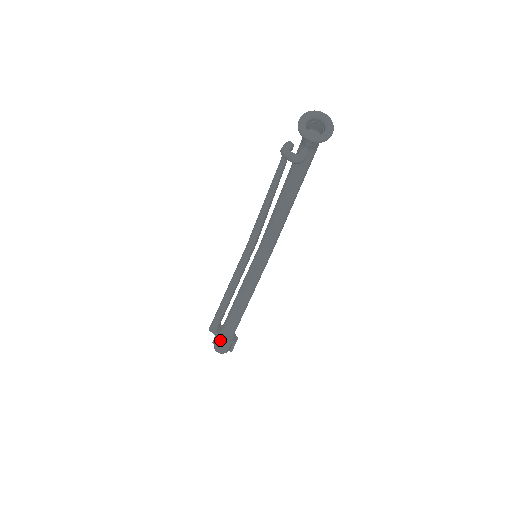
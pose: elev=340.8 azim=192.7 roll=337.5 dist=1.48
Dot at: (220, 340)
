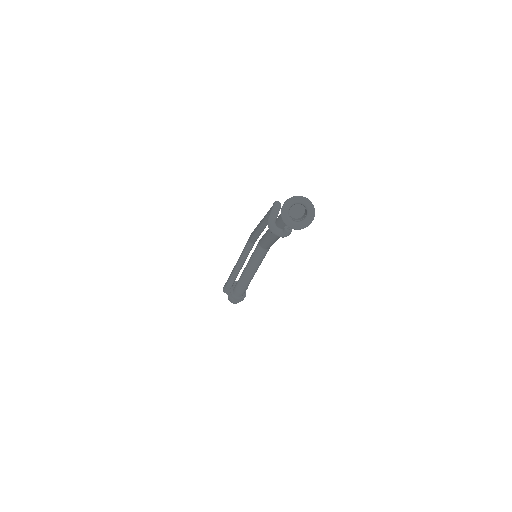
Dot at: (232, 300)
